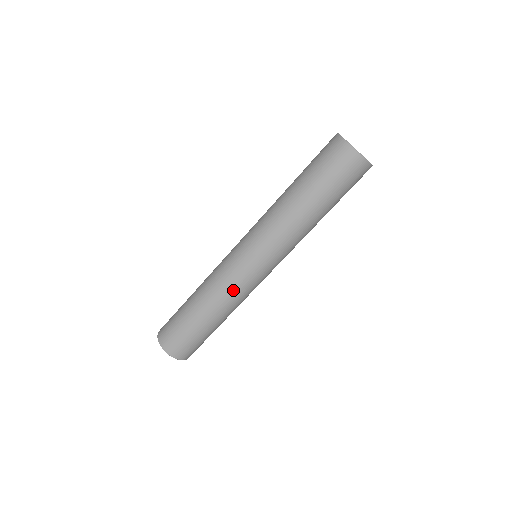
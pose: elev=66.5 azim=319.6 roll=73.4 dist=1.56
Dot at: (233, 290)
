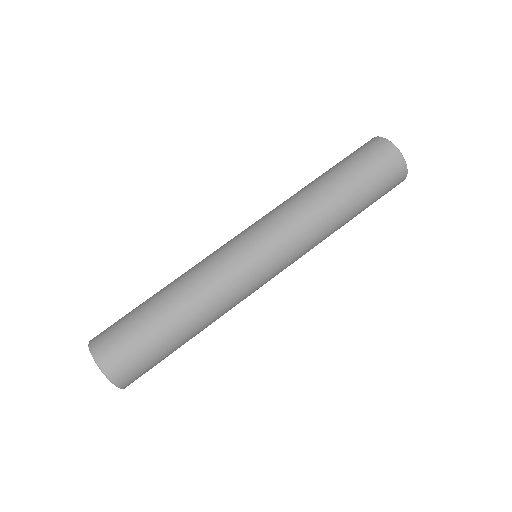
Dot at: (223, 284)
